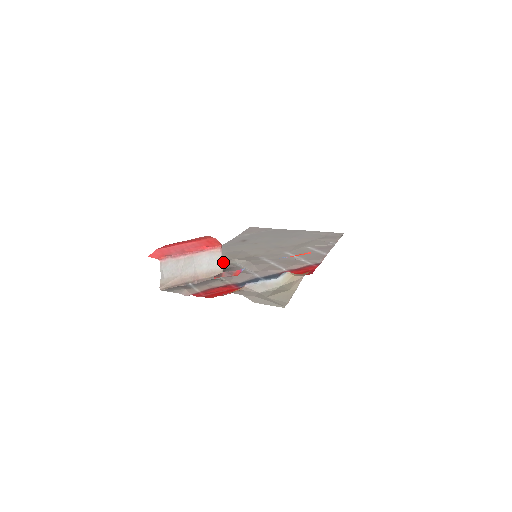
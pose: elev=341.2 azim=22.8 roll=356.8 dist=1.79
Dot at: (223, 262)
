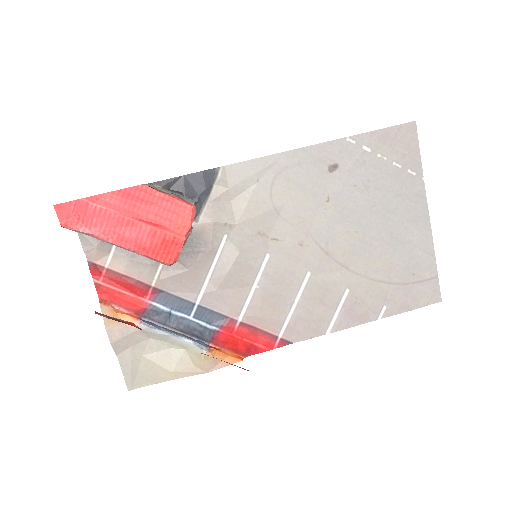
Dot at: (213, 221)
